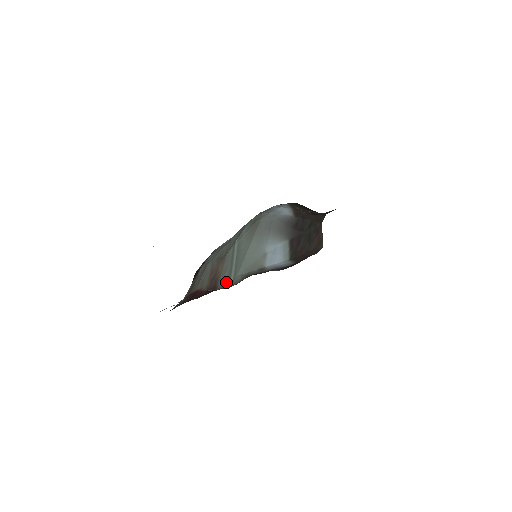
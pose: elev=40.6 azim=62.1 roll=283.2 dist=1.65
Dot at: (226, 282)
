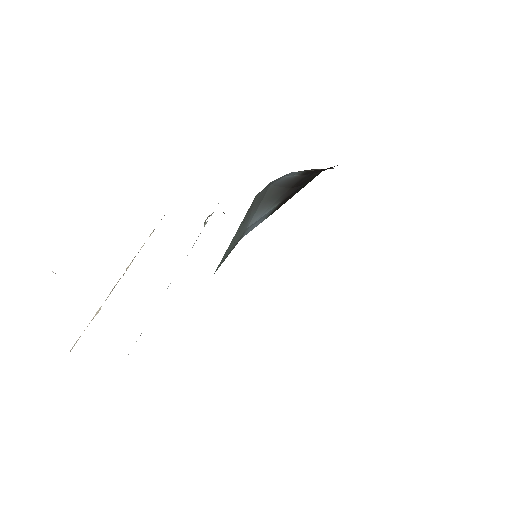
Dot at: occluded
